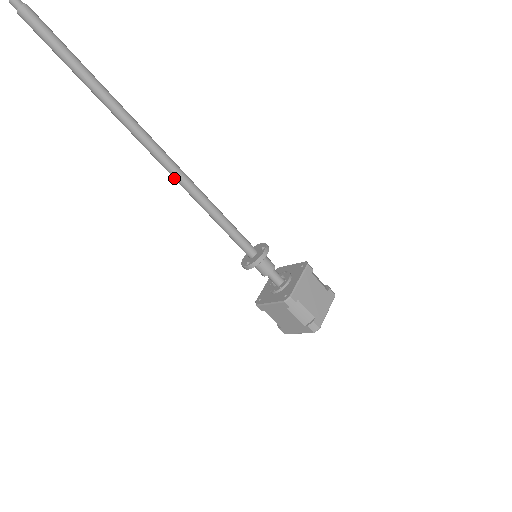
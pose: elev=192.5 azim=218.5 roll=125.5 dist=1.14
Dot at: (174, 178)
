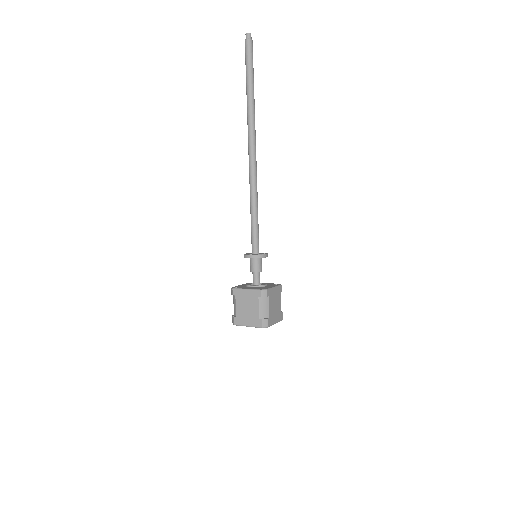
Dot at: (250, 173)
